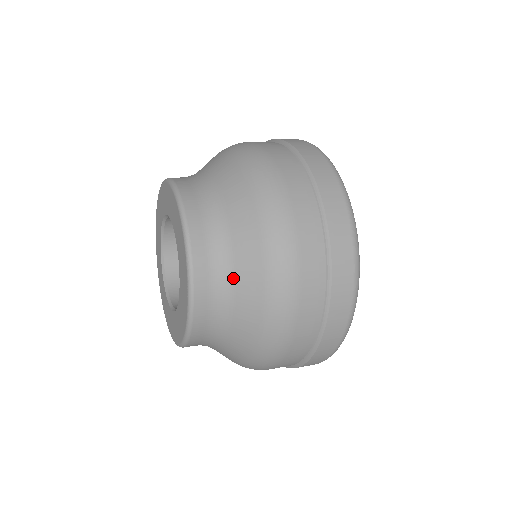
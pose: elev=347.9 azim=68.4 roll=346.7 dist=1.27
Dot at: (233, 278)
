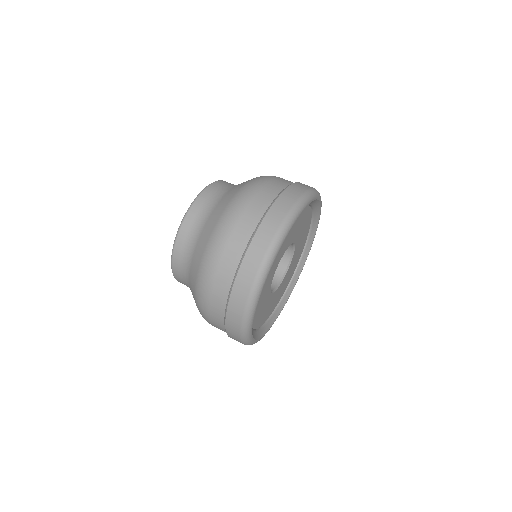
Dot at: (202, 229)
